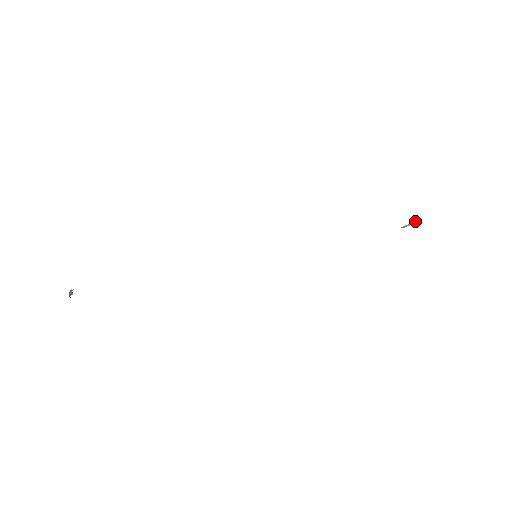
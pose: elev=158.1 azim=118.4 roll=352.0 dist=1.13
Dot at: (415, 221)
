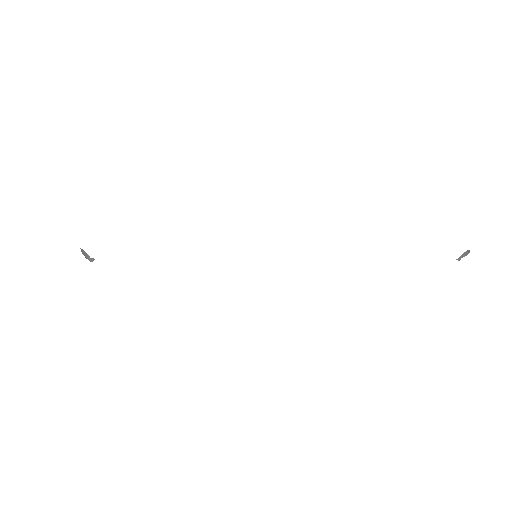
Dot at: (466, 251)
